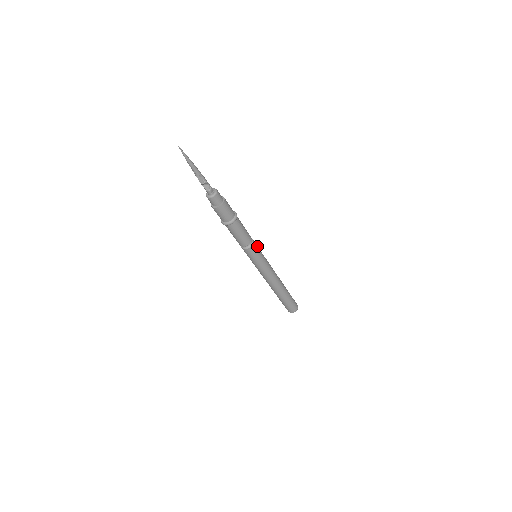
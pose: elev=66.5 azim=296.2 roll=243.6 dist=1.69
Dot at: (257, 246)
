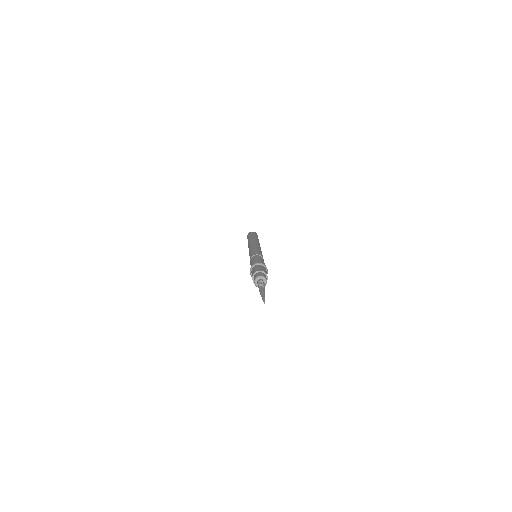
Dot at: occluded
